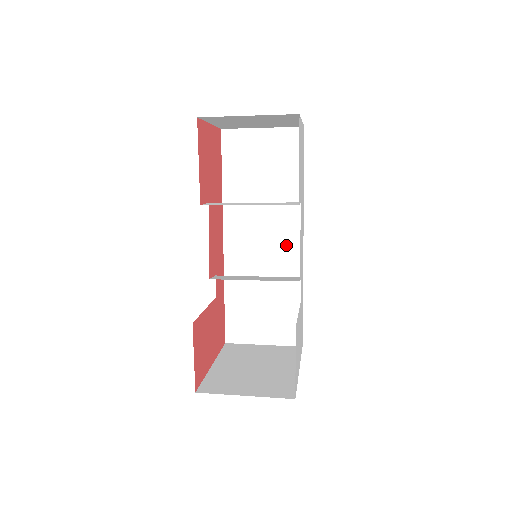
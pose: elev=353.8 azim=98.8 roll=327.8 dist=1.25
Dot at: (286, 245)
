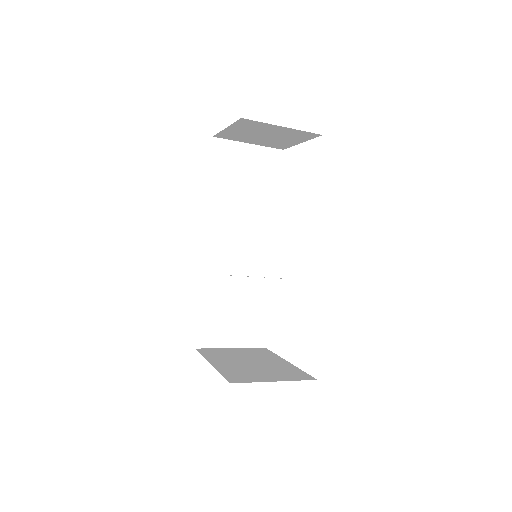
Dot at: (260, 252)
